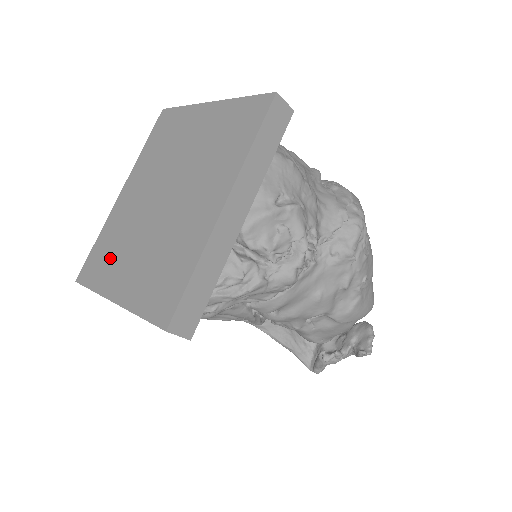
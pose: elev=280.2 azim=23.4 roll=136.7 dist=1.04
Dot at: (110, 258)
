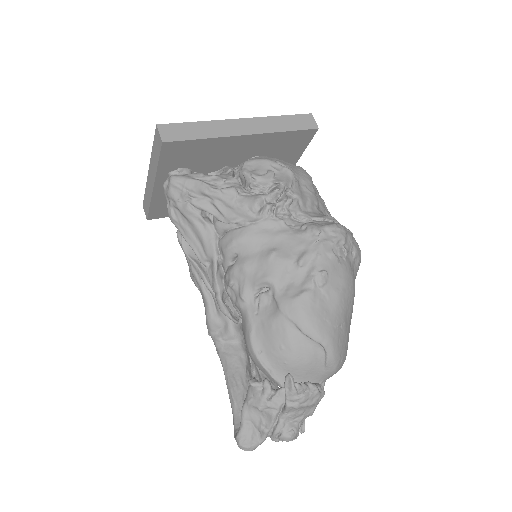
Dot at: occluded
